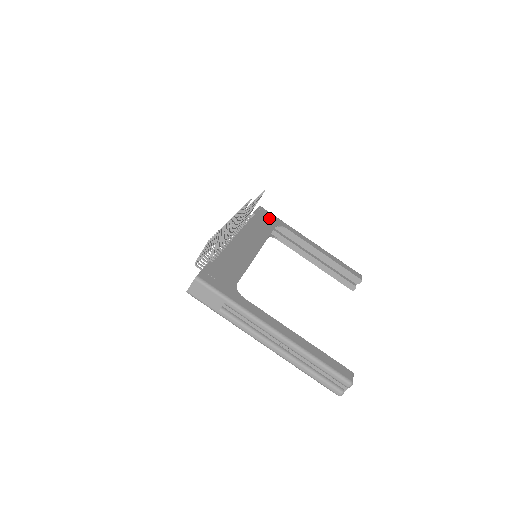
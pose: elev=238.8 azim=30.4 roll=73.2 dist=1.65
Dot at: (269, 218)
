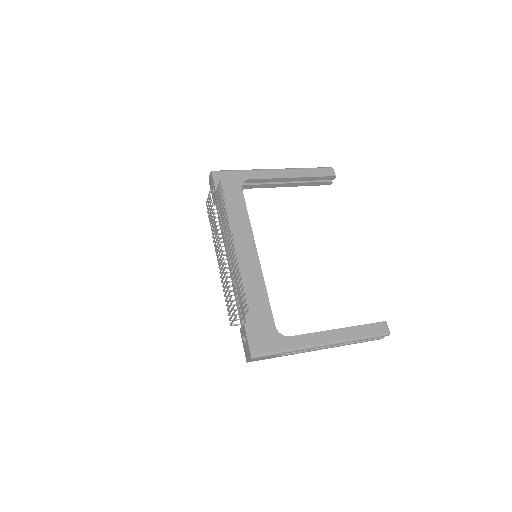
Dot at: (230, 183)
